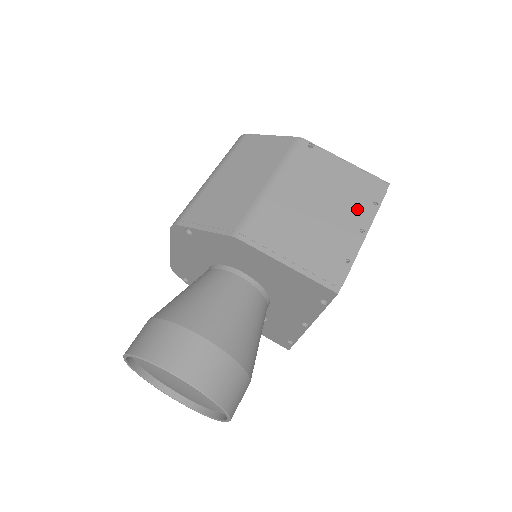
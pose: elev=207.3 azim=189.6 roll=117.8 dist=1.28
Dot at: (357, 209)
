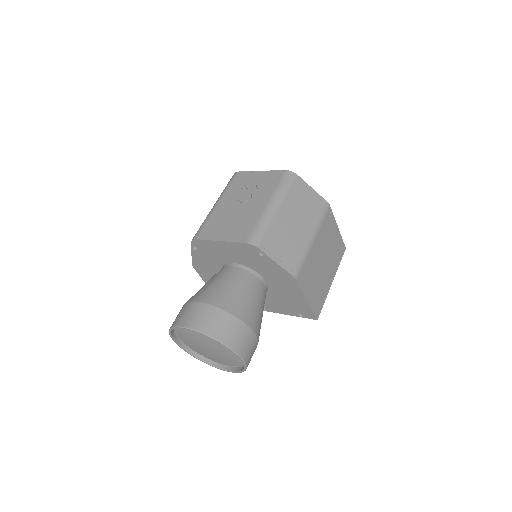
Dot at: (334, 265)
